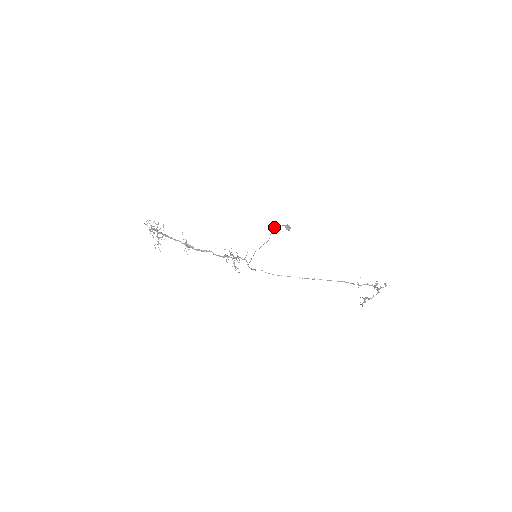
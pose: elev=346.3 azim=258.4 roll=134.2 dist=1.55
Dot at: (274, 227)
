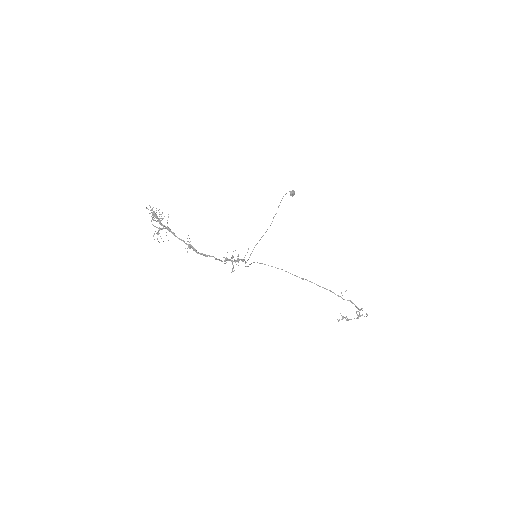
Dot at: (280, 202)
